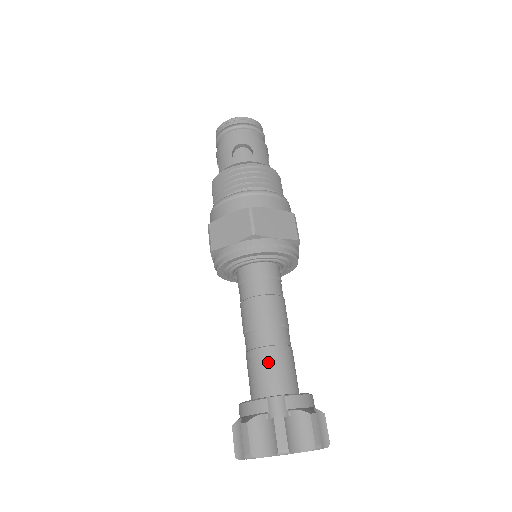
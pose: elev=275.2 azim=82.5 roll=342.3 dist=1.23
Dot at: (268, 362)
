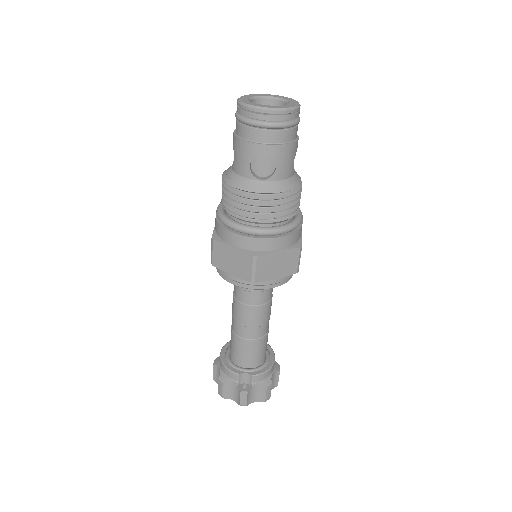
Dot at: (246, 349)
